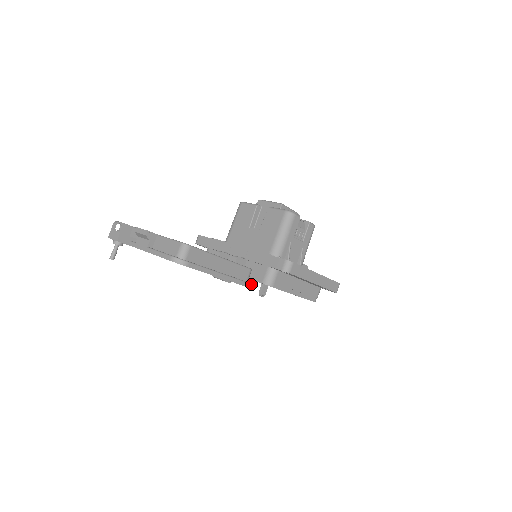
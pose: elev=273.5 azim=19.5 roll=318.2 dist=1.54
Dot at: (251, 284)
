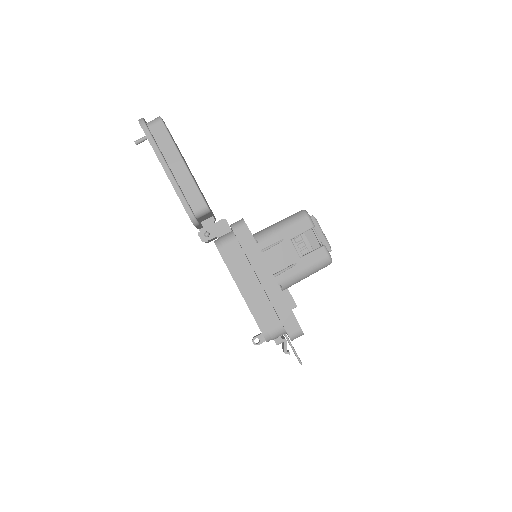
Dot at: (194, 215)
